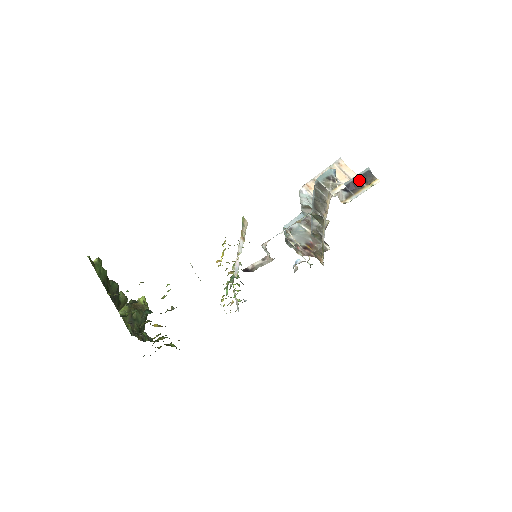
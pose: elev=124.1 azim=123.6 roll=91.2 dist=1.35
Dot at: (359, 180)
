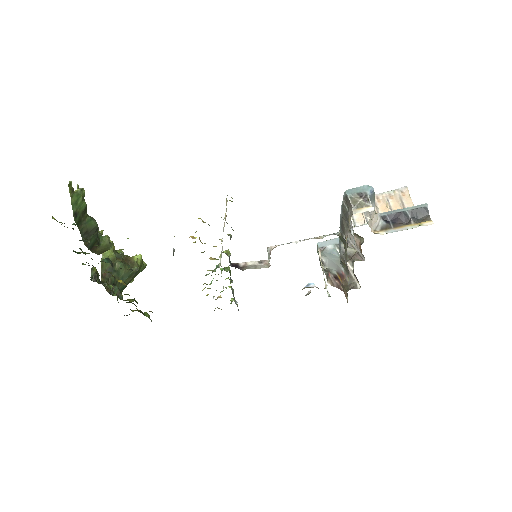
Dot at: (408, 214)
